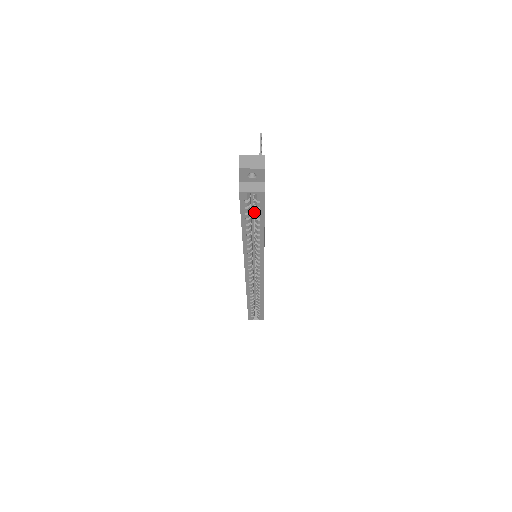
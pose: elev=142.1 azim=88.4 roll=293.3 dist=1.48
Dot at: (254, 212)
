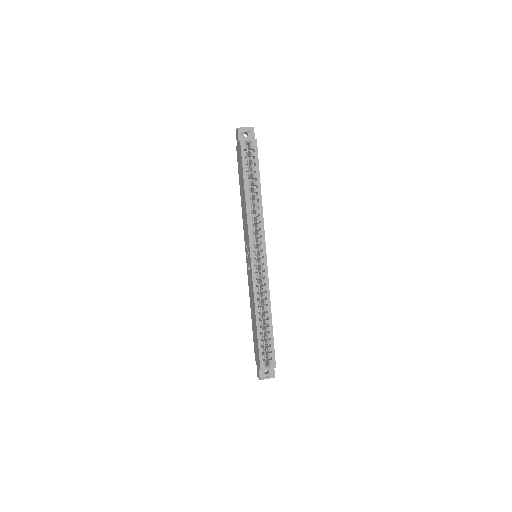
Dot at: (251, 172)
